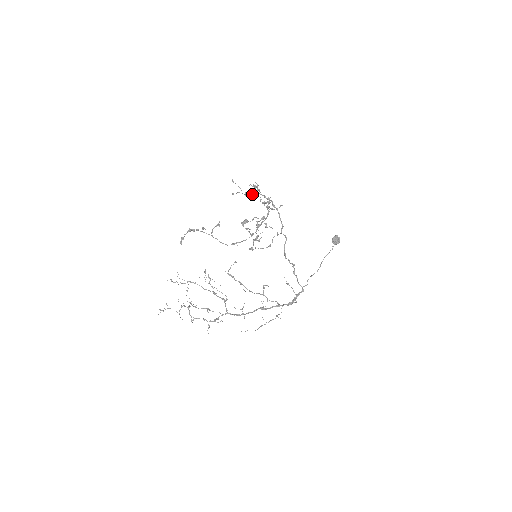
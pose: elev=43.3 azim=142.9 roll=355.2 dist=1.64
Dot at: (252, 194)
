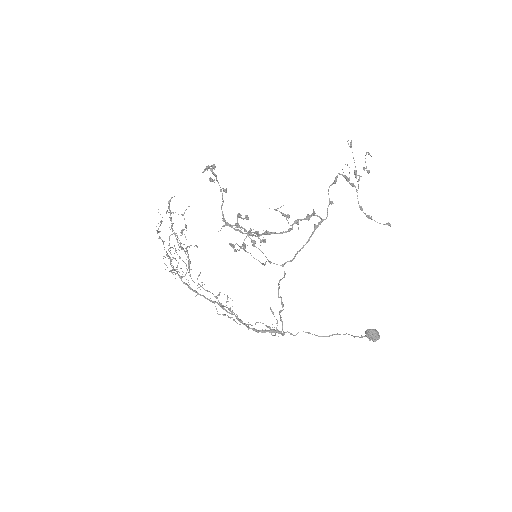
Dot at: (358, 179)
